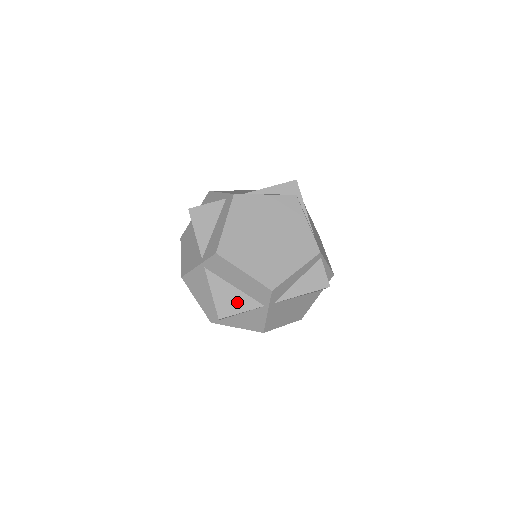
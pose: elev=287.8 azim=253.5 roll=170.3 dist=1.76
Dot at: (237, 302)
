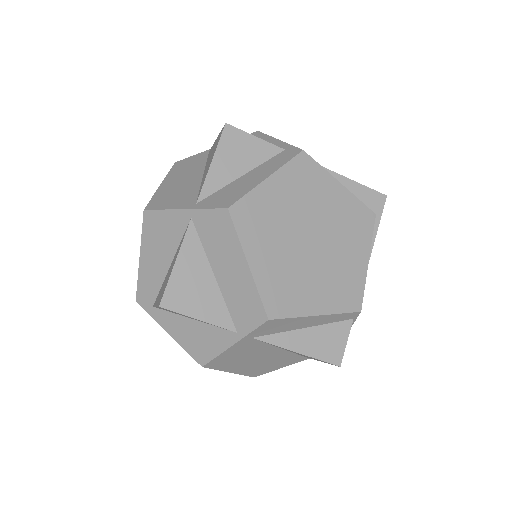
Dot at: (203, 300)
